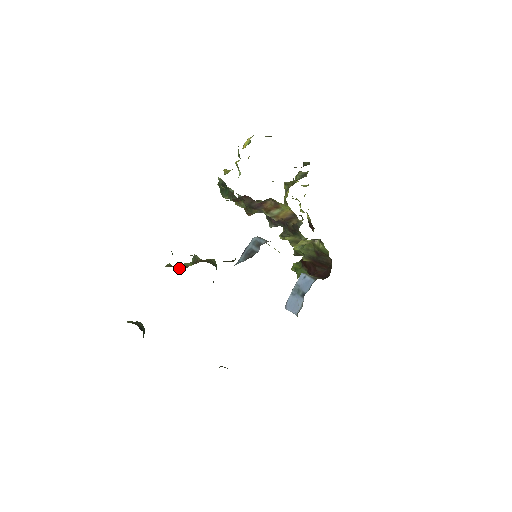
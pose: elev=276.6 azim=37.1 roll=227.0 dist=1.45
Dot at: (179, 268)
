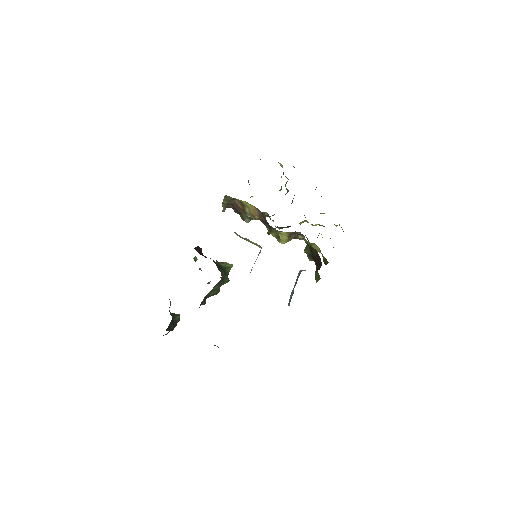
Dot at: occluded
